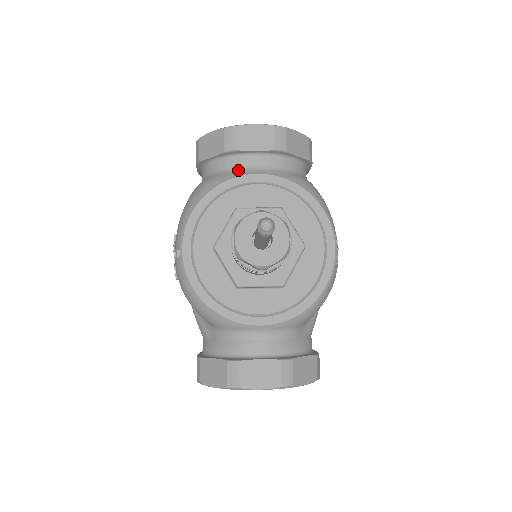
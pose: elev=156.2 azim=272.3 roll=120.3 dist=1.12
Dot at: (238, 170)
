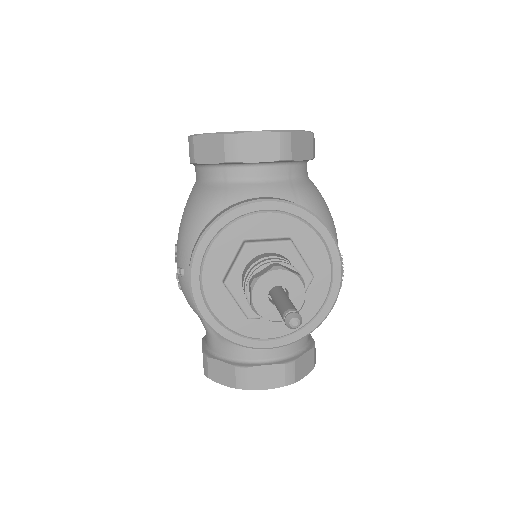
Dot at: (240, 182)
